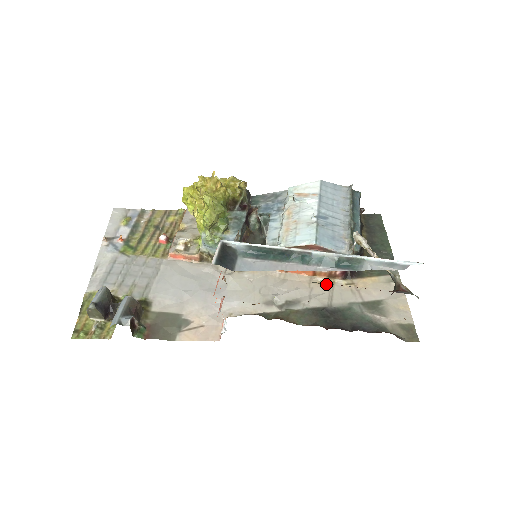
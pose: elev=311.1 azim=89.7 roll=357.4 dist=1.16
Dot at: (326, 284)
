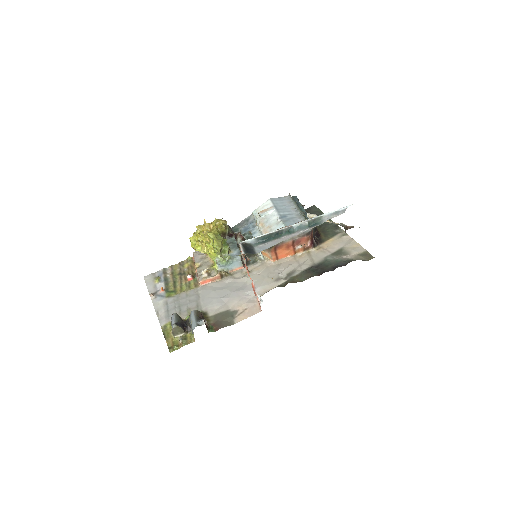
Dot at: (305, 255)
